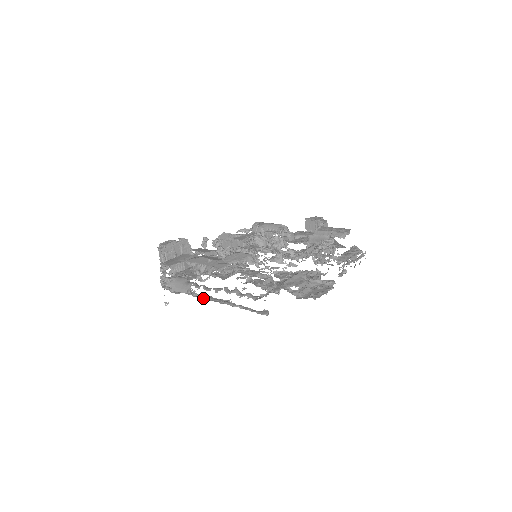
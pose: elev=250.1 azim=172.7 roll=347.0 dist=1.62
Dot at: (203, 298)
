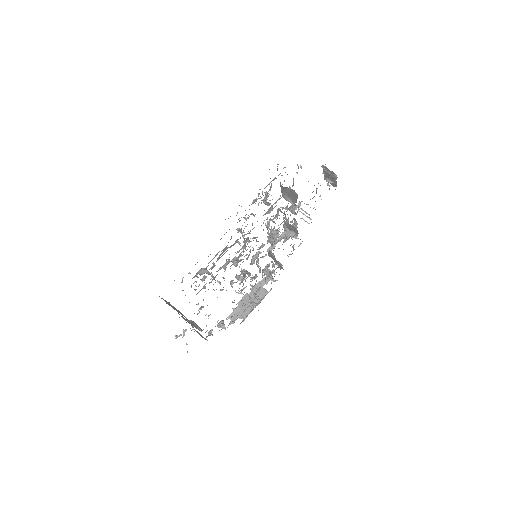
Dot at: (197, 327)
